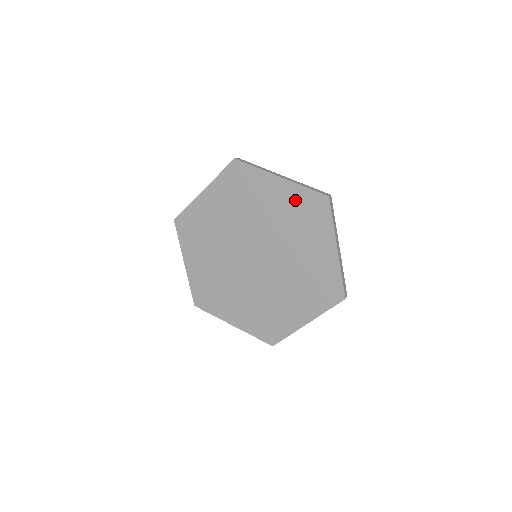
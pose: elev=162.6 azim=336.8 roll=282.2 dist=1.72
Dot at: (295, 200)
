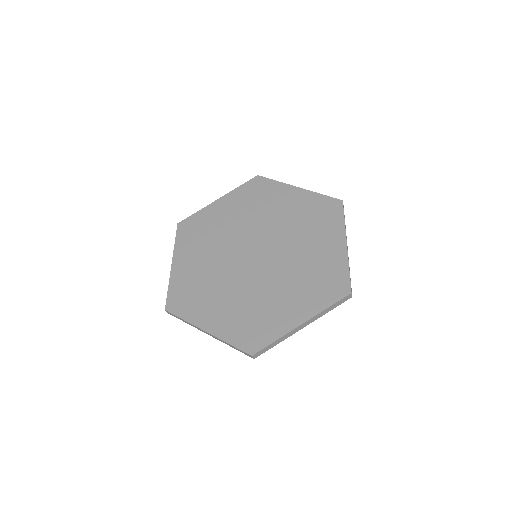
Dot at: (241, 198)
